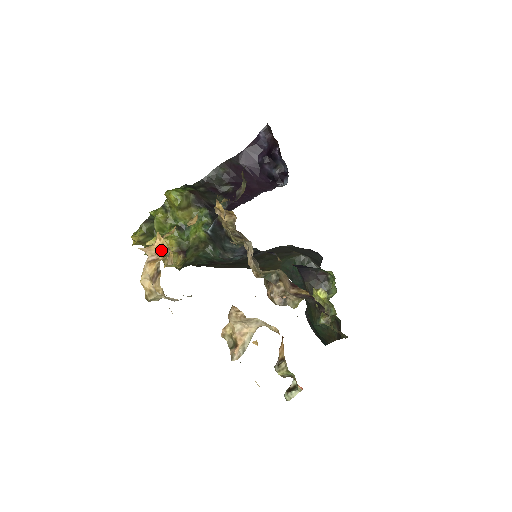
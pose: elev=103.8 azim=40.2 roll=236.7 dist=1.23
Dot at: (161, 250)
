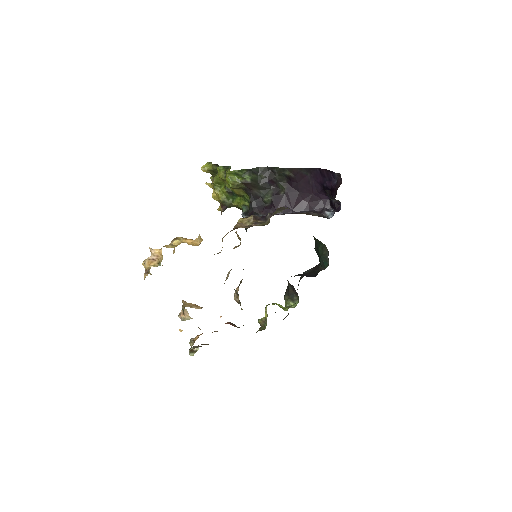
Dot at: (160, 257)
